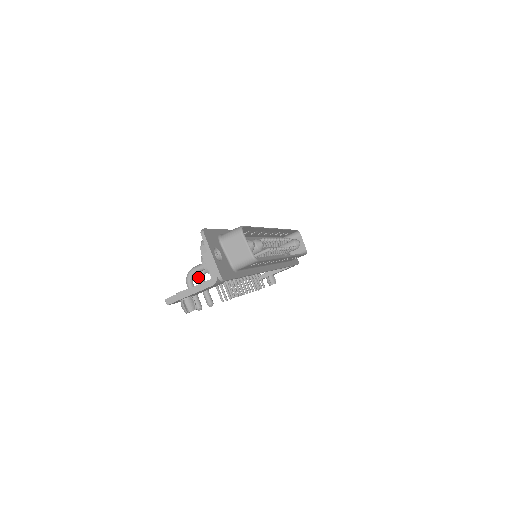
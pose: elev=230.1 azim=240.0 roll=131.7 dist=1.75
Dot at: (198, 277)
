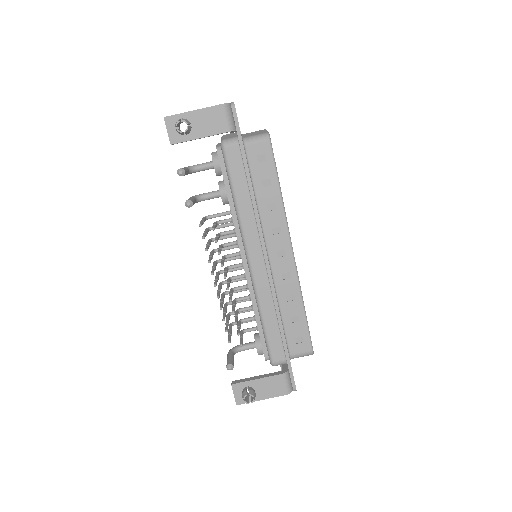
Dot at: occluded
